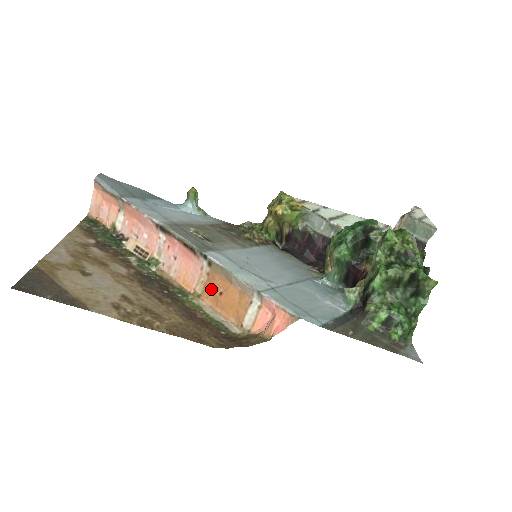
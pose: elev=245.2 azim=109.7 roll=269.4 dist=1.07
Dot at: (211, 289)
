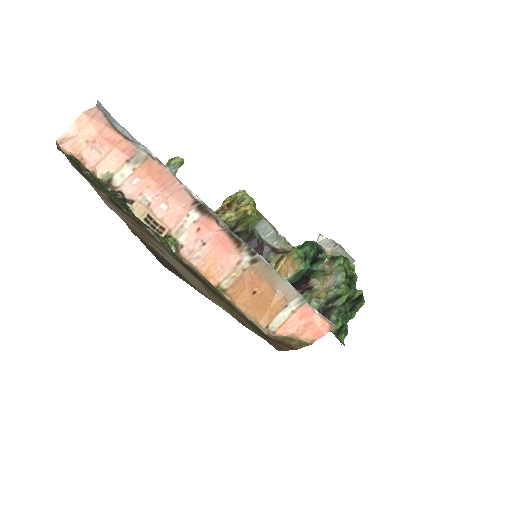
Dot at: (244, 286)
